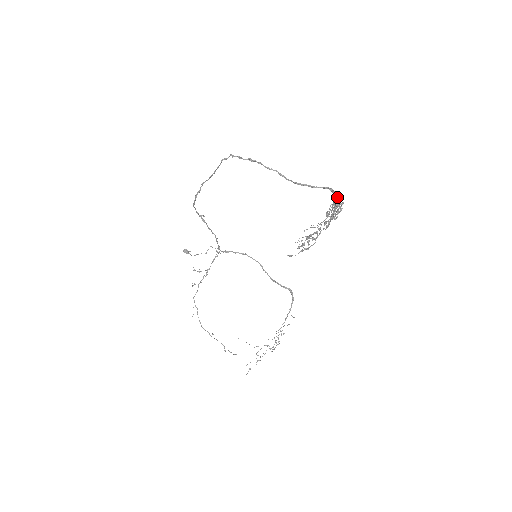
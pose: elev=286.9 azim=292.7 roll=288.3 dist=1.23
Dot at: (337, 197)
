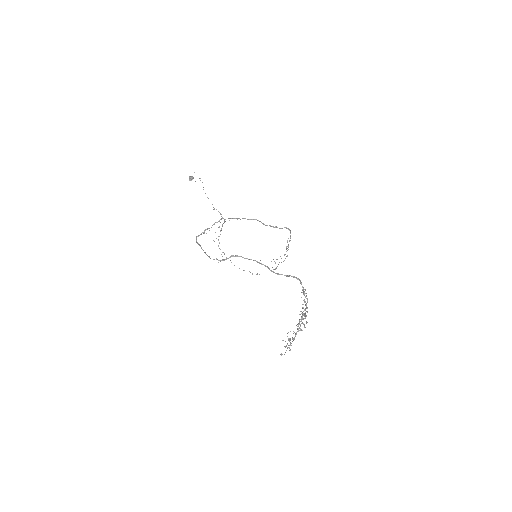
Dot at: (304, 292)
